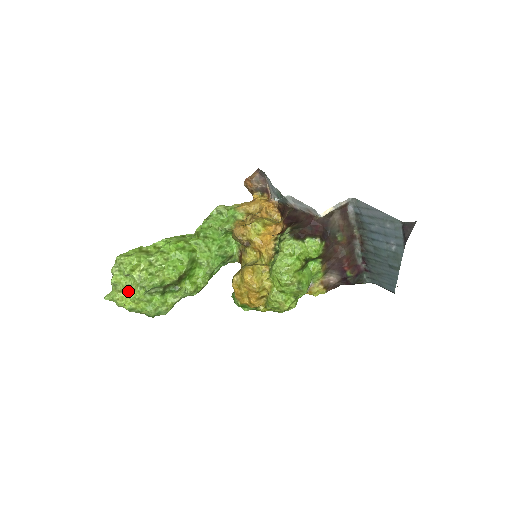
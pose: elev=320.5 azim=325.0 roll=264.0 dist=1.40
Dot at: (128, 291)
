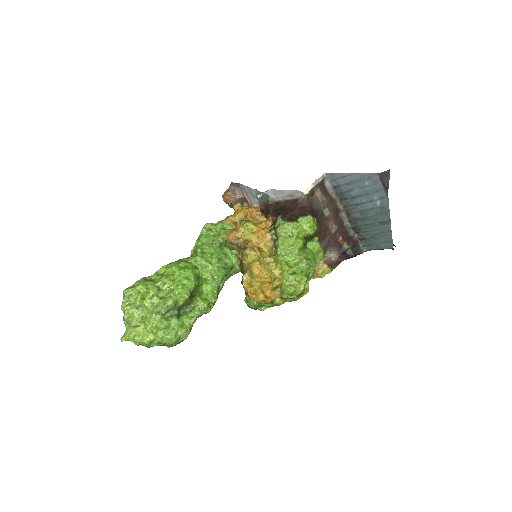
Dot at: (143, 324)
